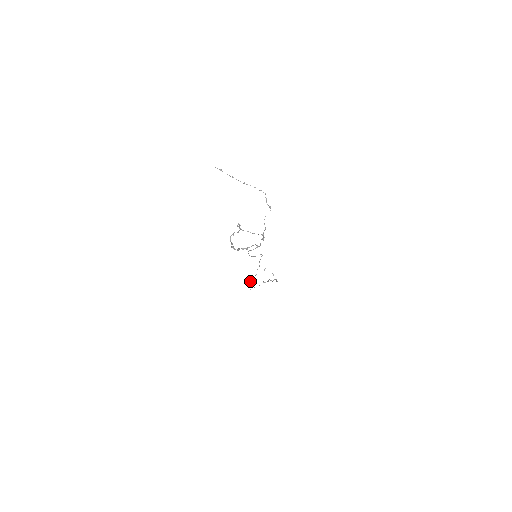
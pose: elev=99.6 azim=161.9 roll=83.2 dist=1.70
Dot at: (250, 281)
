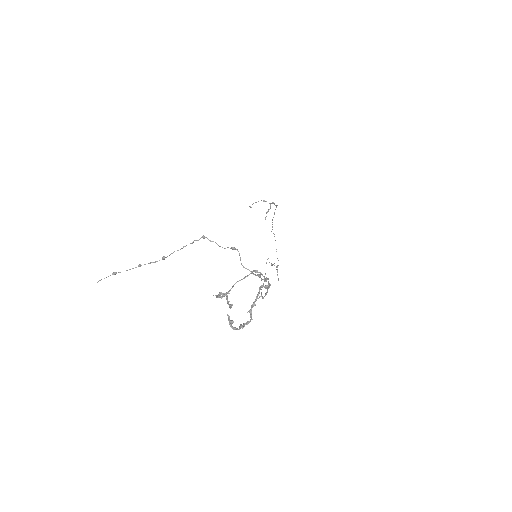
Dot at: occluded
